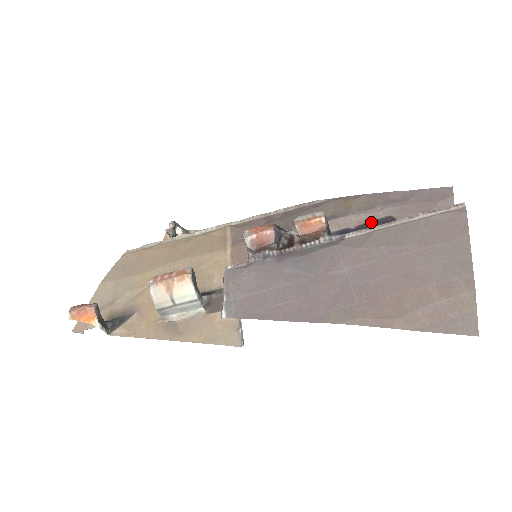
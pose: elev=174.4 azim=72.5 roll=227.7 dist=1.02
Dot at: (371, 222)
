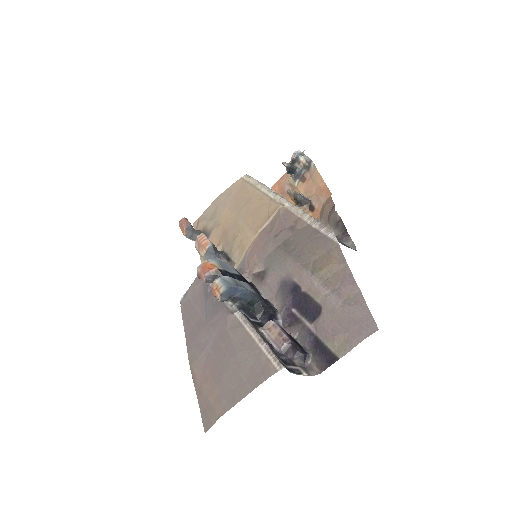
Dot at: (311, 298)
